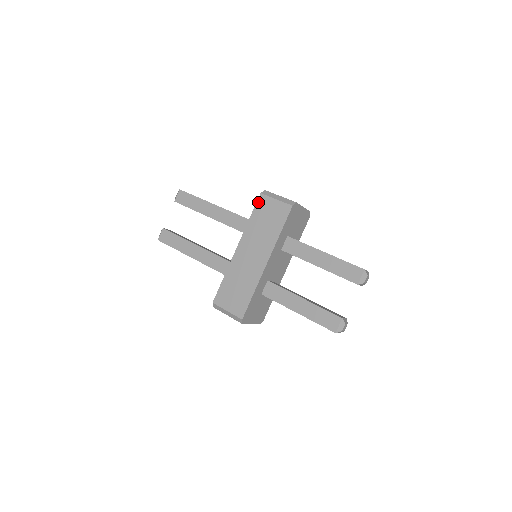
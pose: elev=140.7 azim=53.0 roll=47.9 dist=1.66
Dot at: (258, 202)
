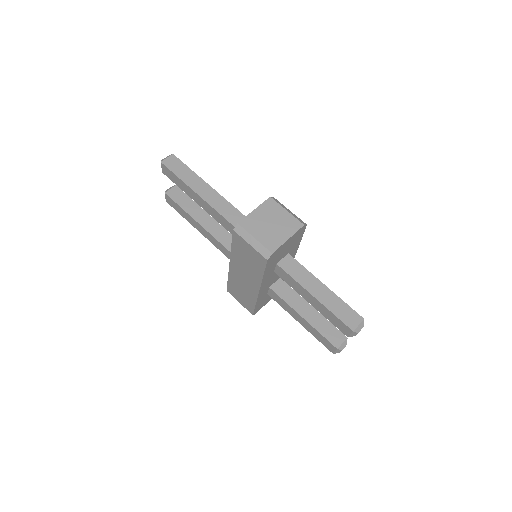
Dot at: (233, 237)
